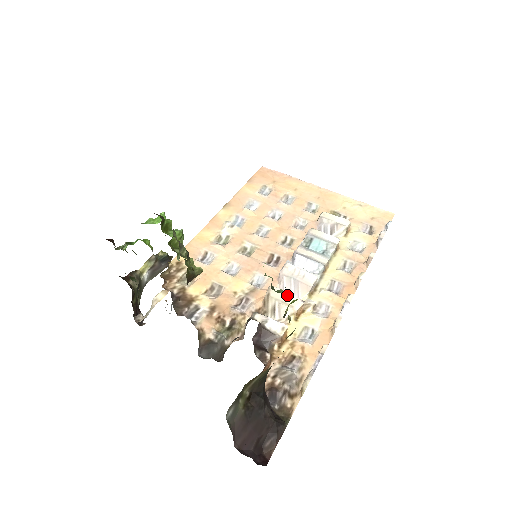
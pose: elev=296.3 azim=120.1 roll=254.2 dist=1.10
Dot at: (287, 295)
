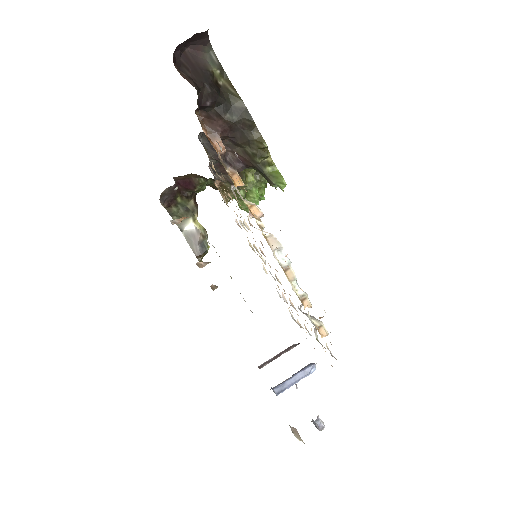
Dot at: occluded
